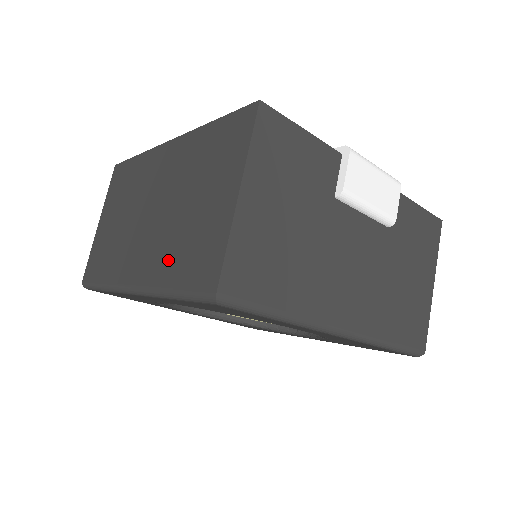
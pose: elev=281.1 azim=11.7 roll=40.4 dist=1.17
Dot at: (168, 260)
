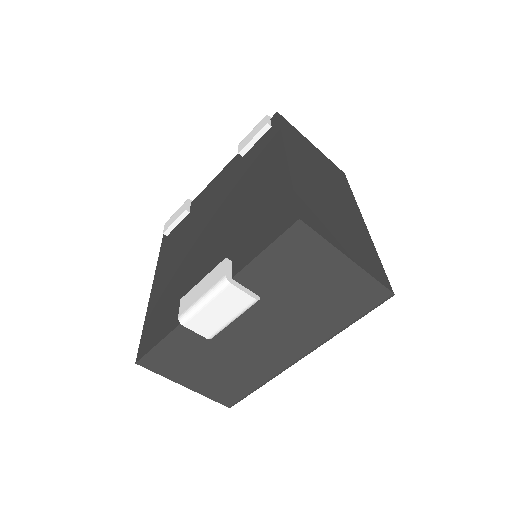
Dot at: occluded
